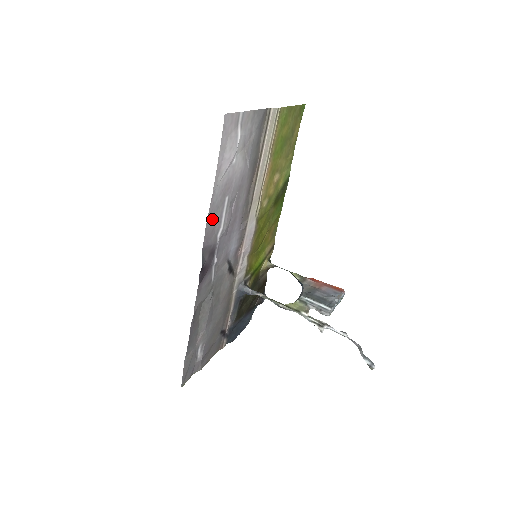
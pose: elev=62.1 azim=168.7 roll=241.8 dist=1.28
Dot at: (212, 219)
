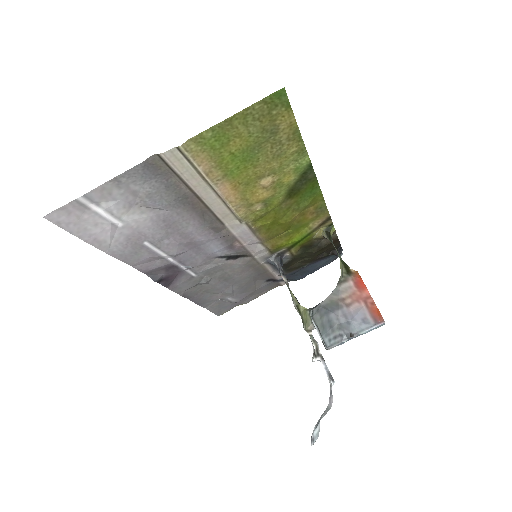
Dot at: (136, 259)
